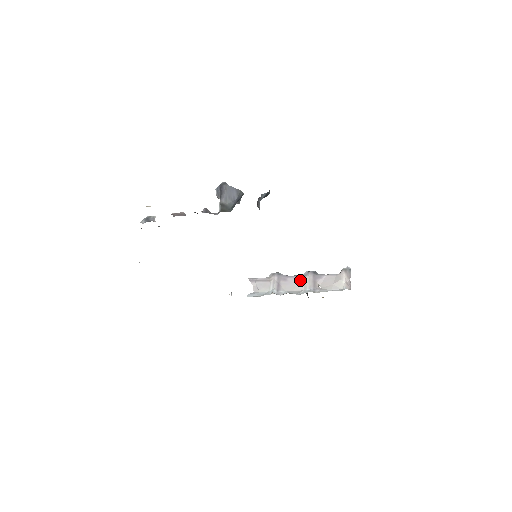
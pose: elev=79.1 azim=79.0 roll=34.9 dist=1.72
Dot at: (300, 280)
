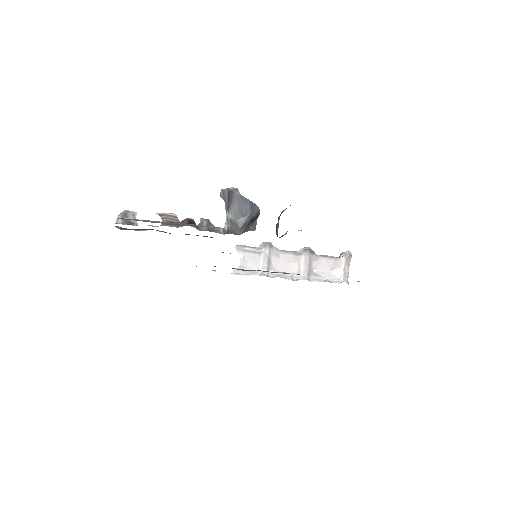
Dot at: (294, 259)
